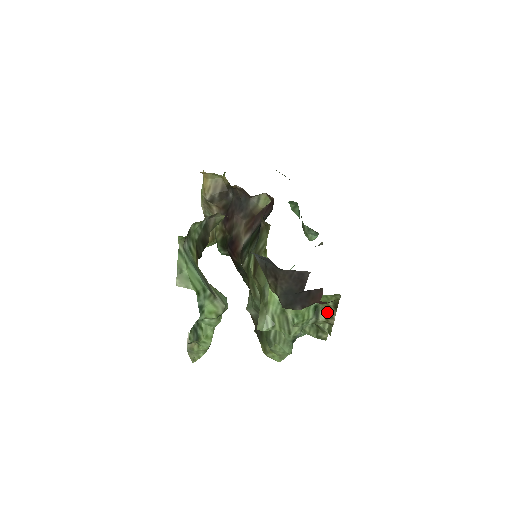
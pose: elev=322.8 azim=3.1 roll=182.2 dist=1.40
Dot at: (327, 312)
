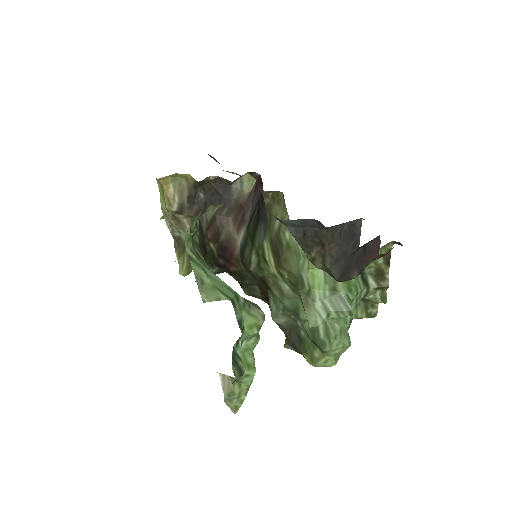
Dot at: (377, 275)
